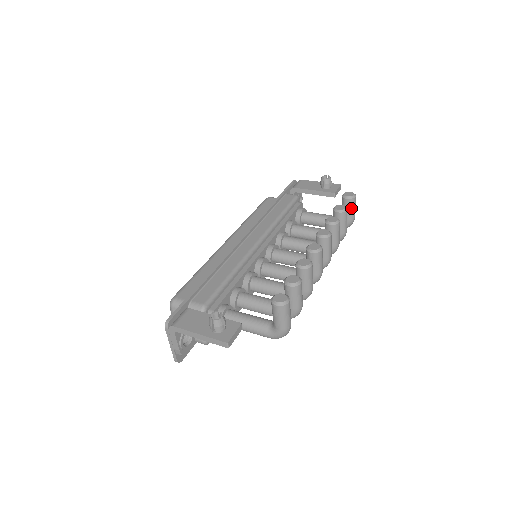
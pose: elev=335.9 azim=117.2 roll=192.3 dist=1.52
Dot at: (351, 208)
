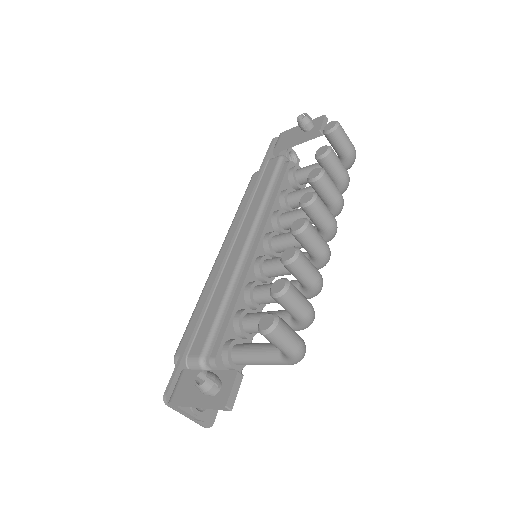
Dot at: (341, 141)
